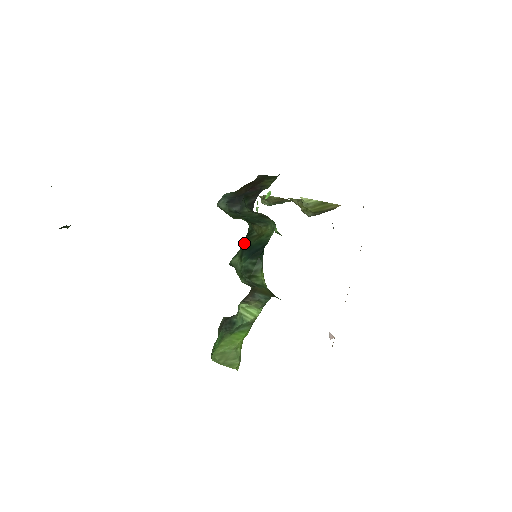
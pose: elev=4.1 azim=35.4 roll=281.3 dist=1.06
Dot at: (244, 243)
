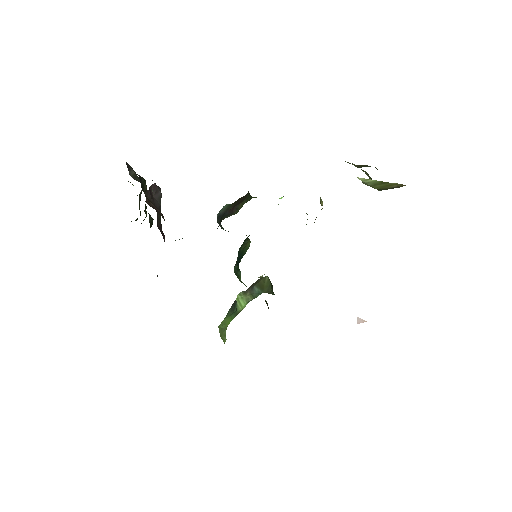
Dot at: occluded
